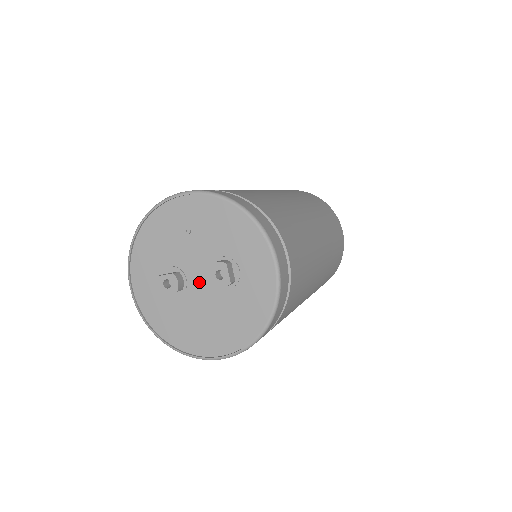
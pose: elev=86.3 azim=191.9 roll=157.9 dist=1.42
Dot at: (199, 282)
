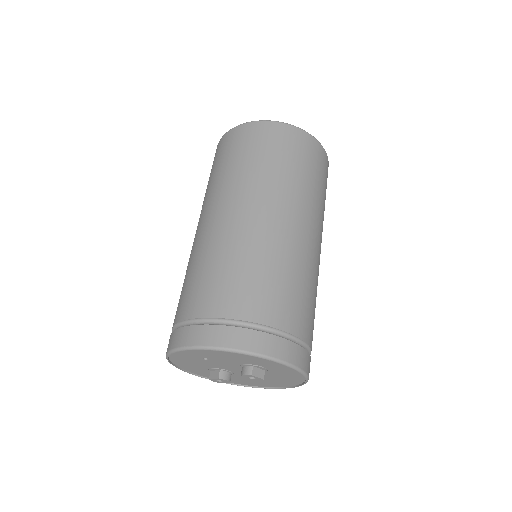
Dot at: (239, 371)
